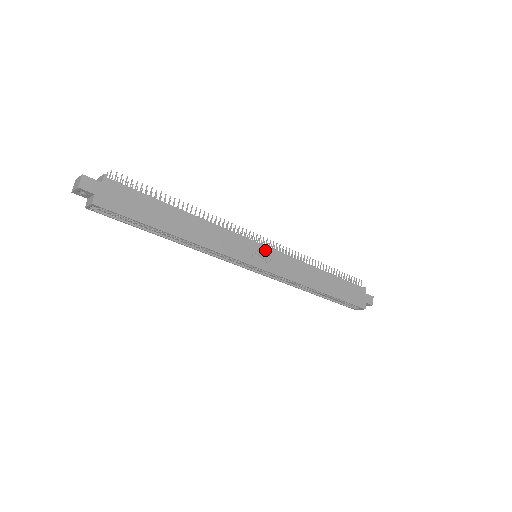
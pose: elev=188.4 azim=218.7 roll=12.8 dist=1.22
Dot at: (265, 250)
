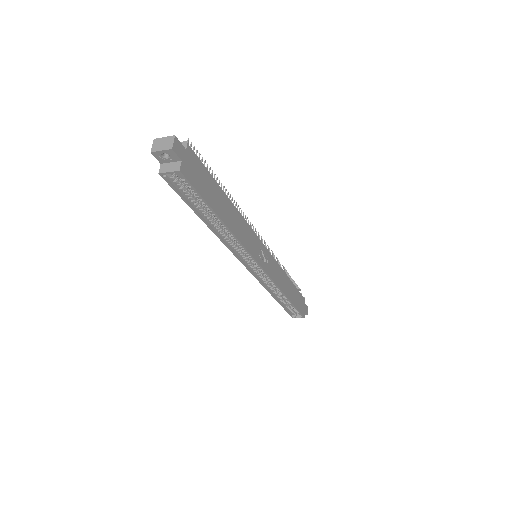
Dot at: (265, 251)
